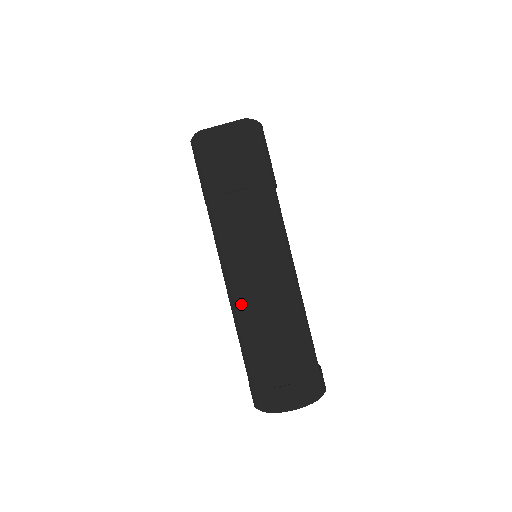
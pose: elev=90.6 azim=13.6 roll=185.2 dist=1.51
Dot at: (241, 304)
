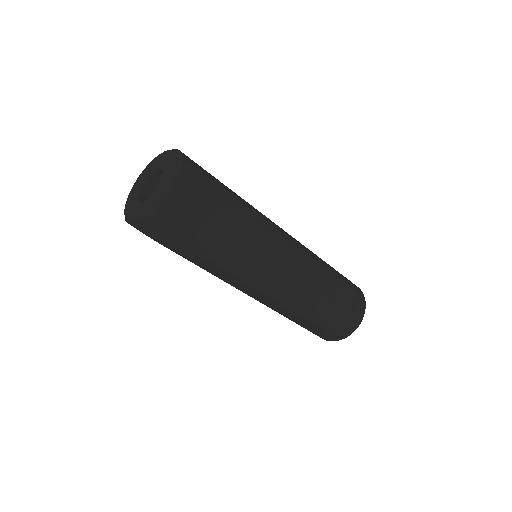
Dot at: occluded
